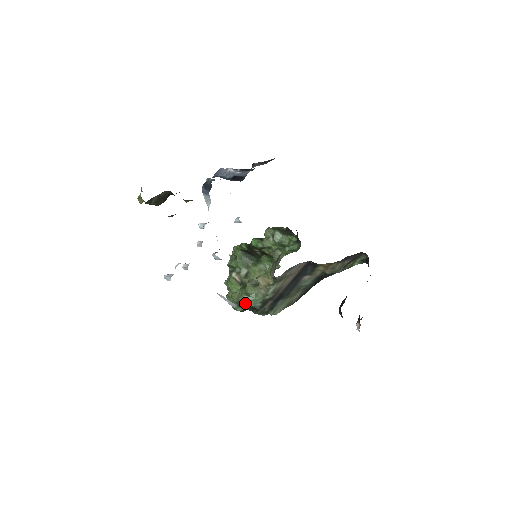
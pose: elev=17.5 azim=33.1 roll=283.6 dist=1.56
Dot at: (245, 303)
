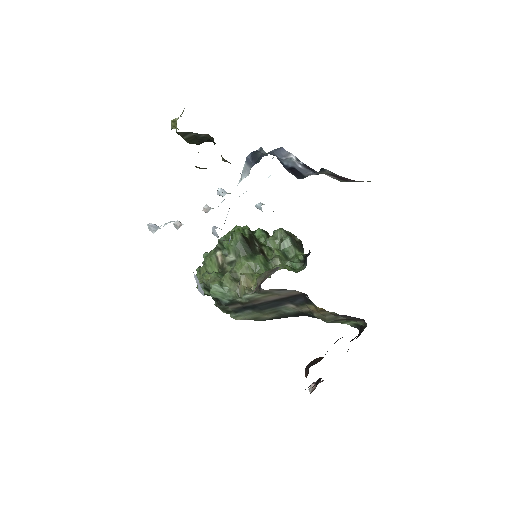
Dot at: (213, 291)
